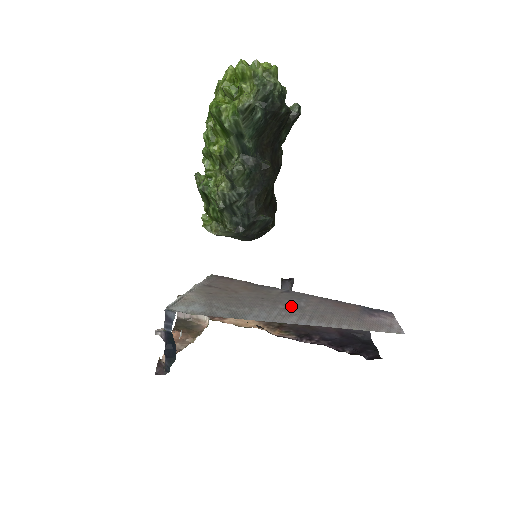
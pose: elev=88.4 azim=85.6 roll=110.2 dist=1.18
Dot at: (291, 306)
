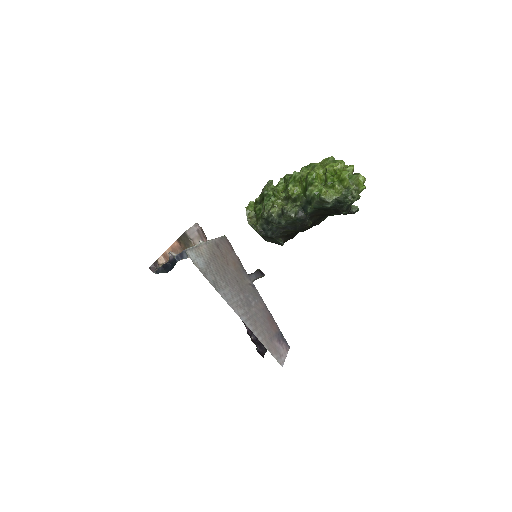
Dot at: (247, 300)
